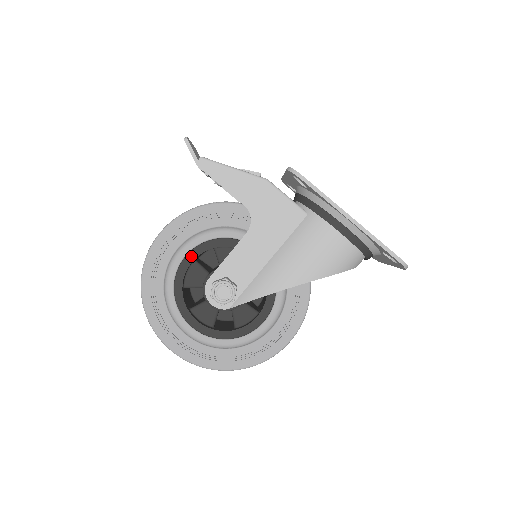
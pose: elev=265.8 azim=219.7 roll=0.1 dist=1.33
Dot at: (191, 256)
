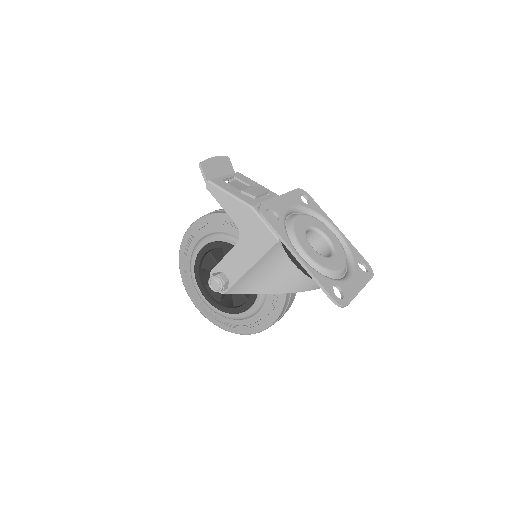
Dot at: (204, 250)
